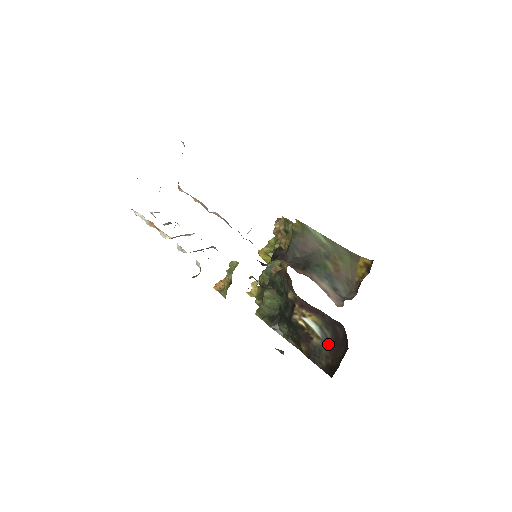
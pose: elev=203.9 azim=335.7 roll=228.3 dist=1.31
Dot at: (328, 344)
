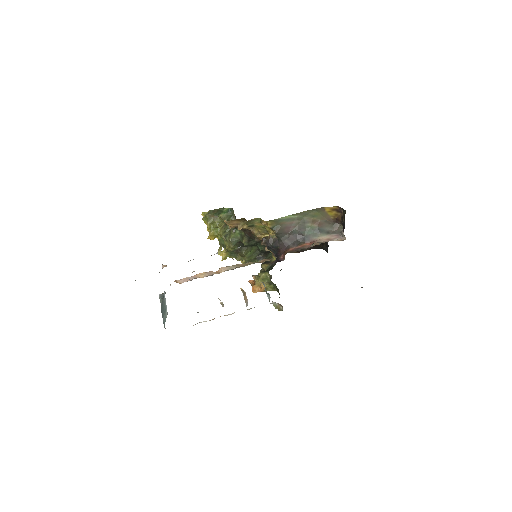
Dot at: occluded
